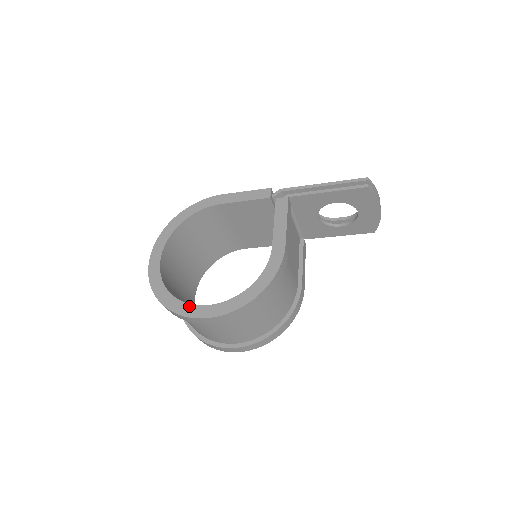
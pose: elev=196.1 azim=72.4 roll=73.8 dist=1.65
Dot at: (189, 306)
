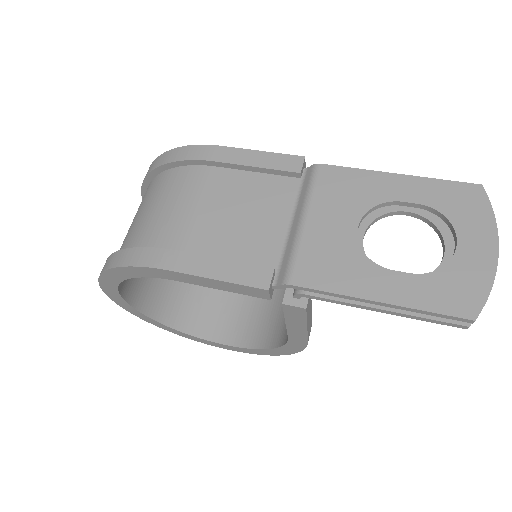
Dot at: (200, 340)
